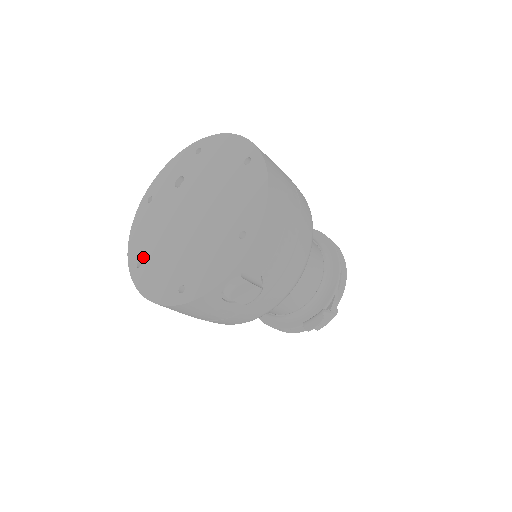
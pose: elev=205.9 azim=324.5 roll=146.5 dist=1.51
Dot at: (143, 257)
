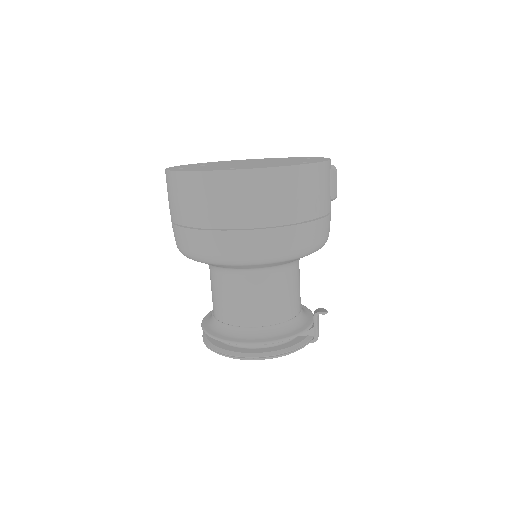
Dot at: (229, 168)
